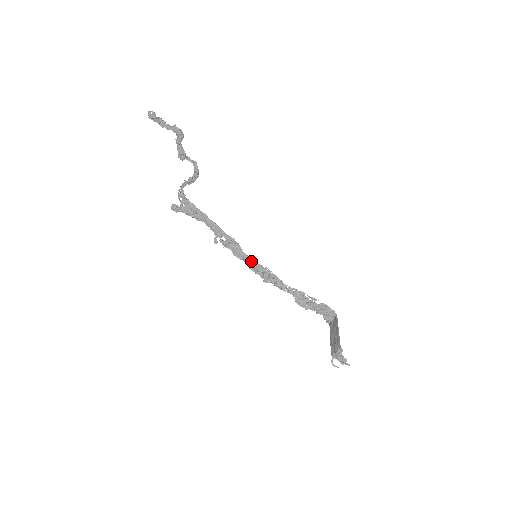
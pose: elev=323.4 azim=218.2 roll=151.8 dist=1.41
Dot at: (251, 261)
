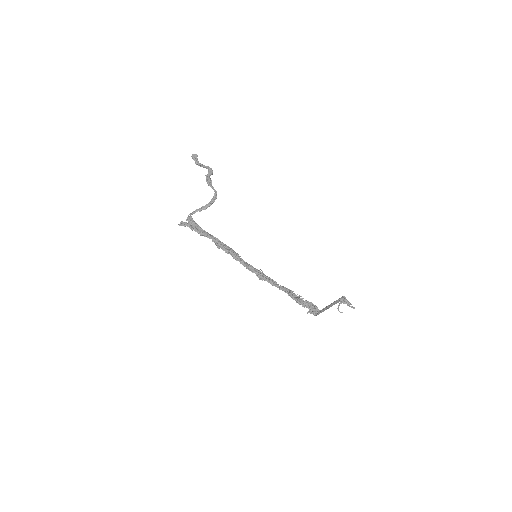
Dot at: (248, 264)
